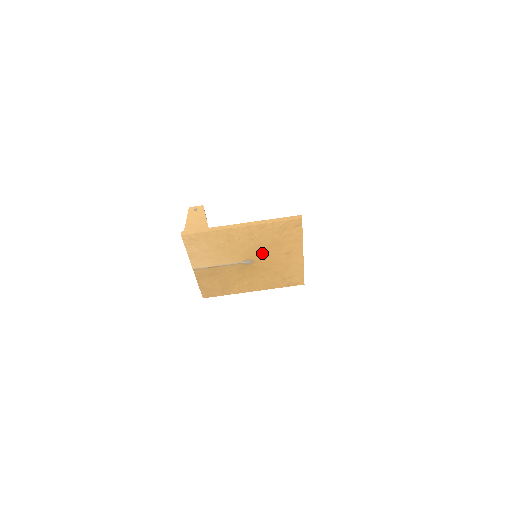
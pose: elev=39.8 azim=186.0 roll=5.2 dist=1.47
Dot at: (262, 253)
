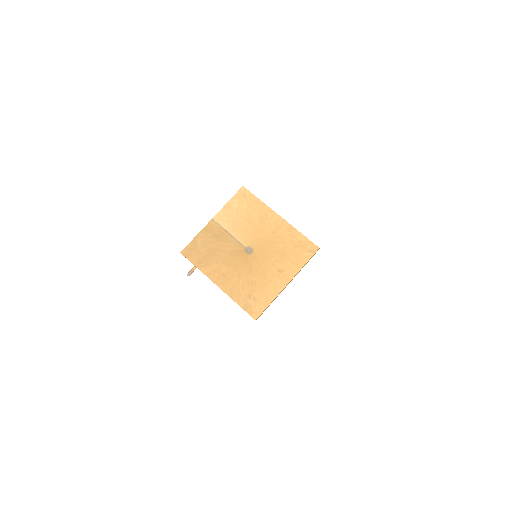
Dot at: (266, 252)
